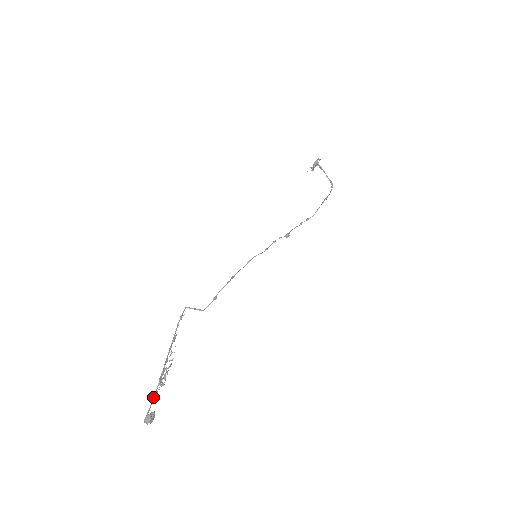
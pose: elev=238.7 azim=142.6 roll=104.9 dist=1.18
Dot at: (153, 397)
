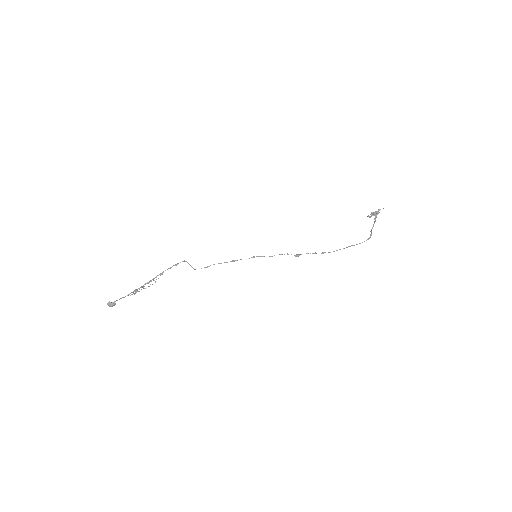
Dot at: (125, 296)
